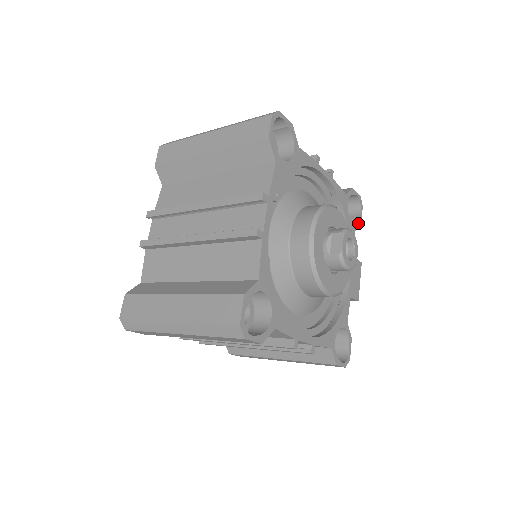
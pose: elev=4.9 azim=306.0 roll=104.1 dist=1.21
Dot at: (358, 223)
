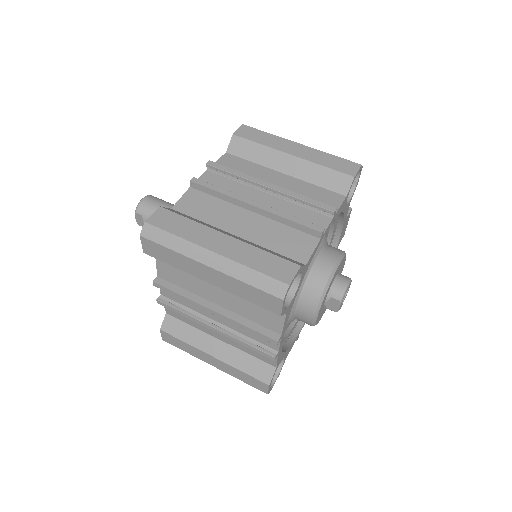
Dot at: (355, 189)
